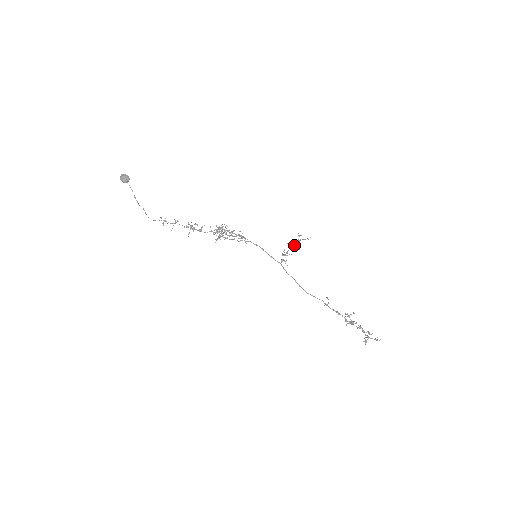
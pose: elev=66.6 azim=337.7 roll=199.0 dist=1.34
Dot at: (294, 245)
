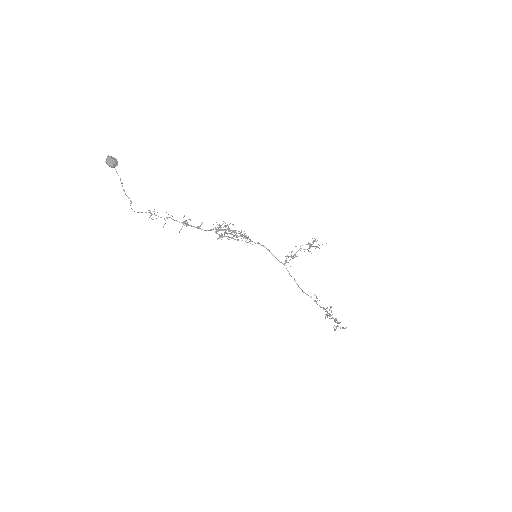
Dot at: (308, 250)
